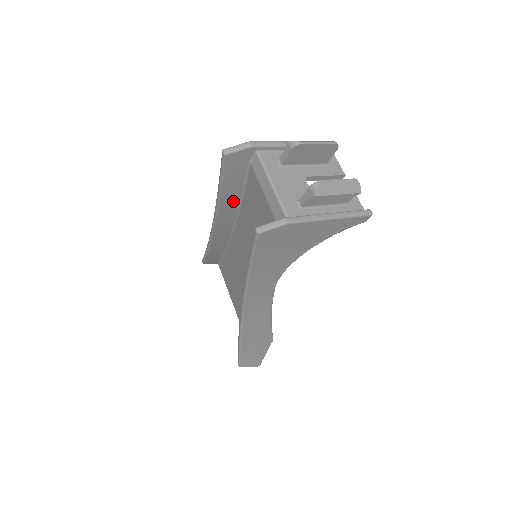
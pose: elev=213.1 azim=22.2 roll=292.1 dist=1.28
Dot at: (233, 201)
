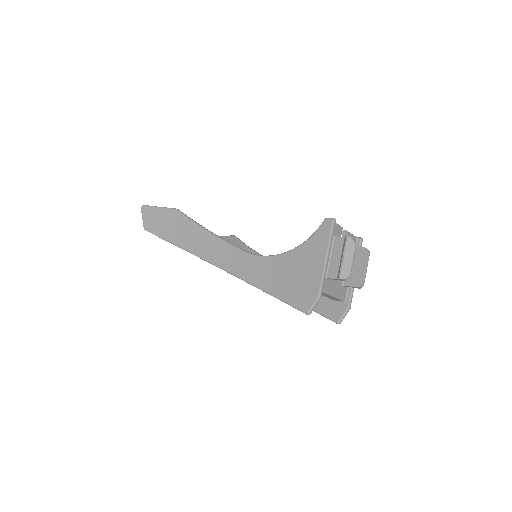
Dot at: (263, 276)
